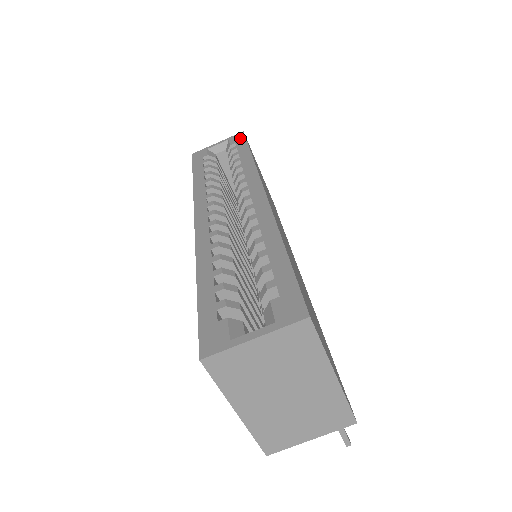
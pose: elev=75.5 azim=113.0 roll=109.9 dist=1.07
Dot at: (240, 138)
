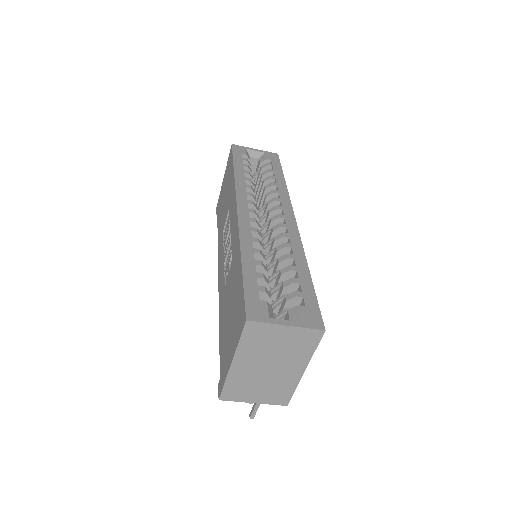
Dot at: (275, 158)
